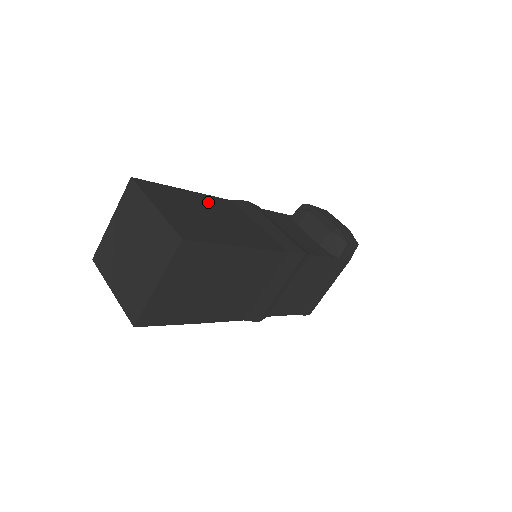
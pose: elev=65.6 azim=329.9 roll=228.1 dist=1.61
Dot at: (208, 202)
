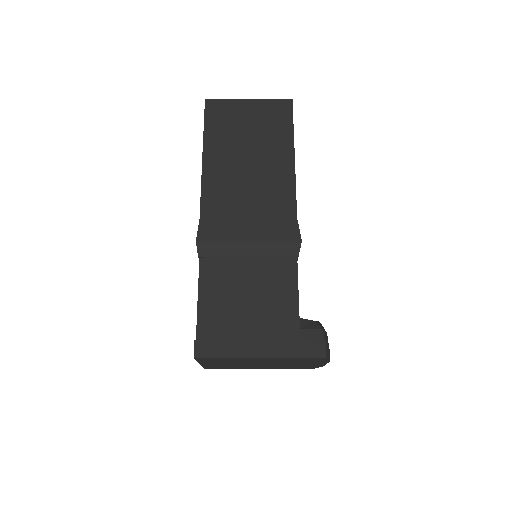
Dot at: occluded
